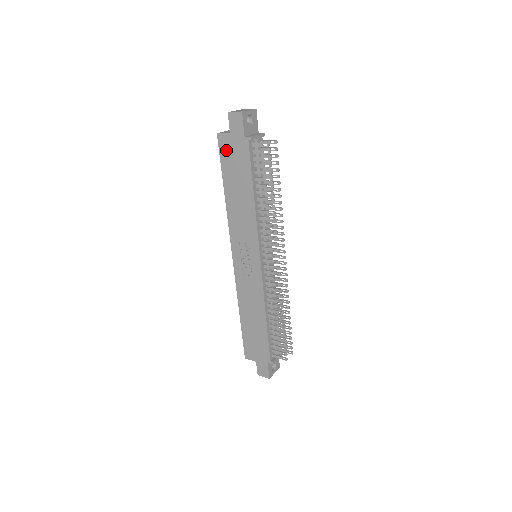
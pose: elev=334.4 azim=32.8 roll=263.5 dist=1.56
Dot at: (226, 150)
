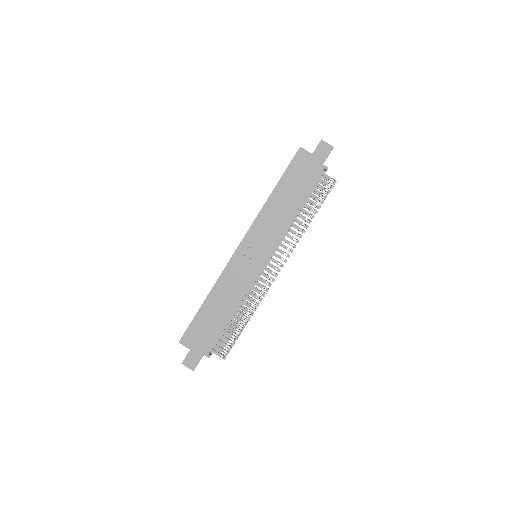
Dot at: (299, 163)
